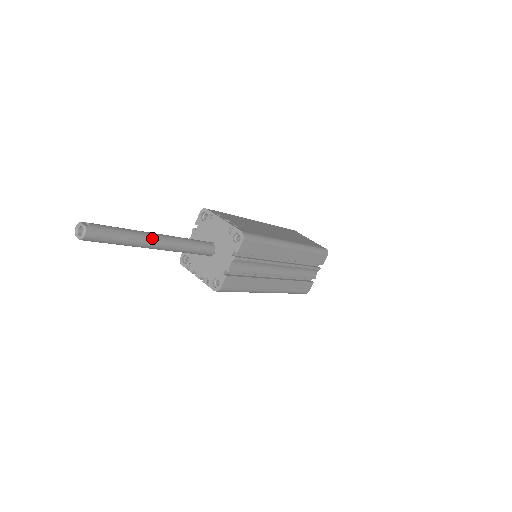
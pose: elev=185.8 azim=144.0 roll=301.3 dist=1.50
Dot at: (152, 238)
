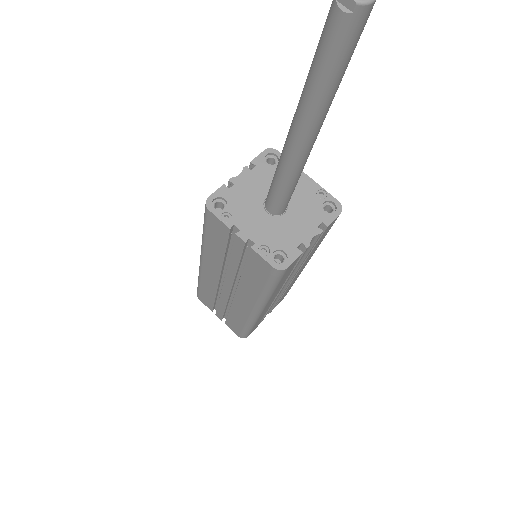
Dot at: occluded
